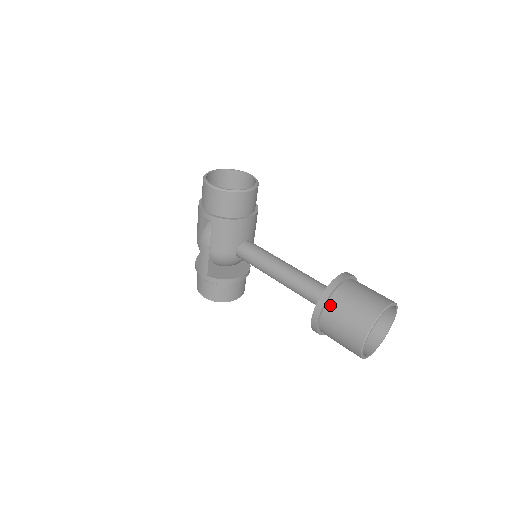
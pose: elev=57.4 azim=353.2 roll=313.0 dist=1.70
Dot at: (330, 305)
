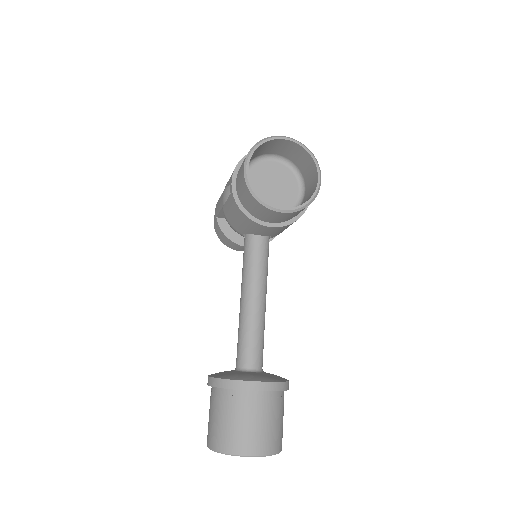
Dot at: (221, 393)
